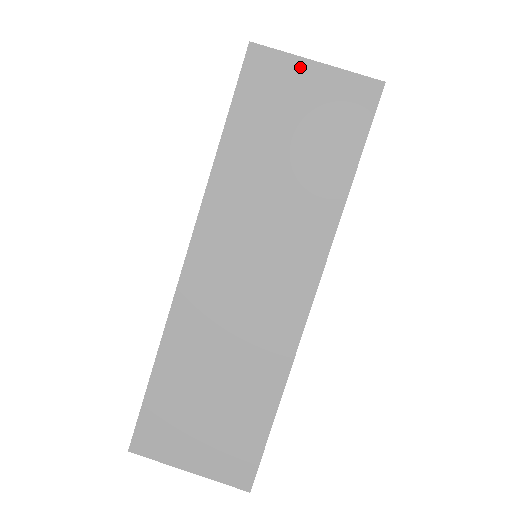
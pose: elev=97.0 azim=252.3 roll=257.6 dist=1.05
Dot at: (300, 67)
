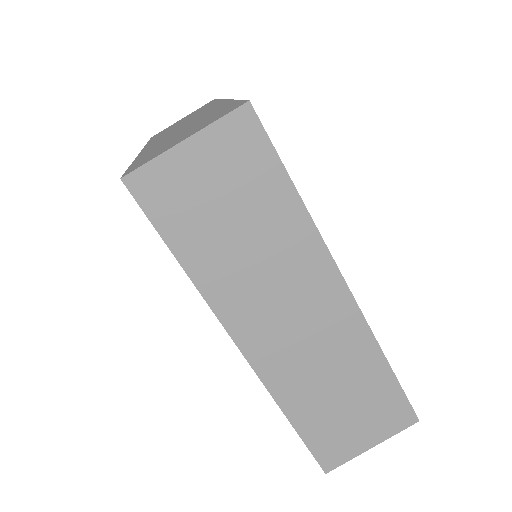
Dot at: (177, 157)
